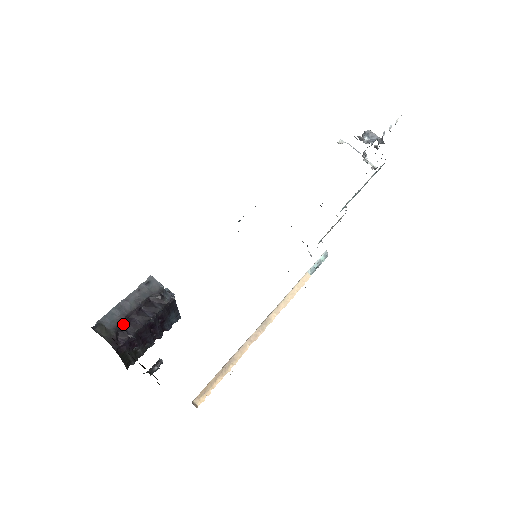
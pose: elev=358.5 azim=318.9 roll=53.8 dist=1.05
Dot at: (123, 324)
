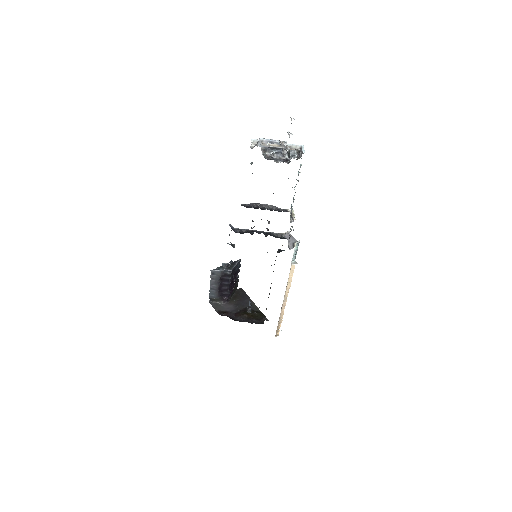
Dot at: (220, 292)
